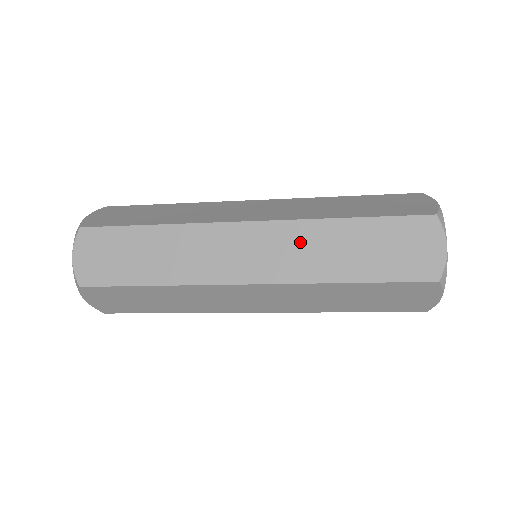
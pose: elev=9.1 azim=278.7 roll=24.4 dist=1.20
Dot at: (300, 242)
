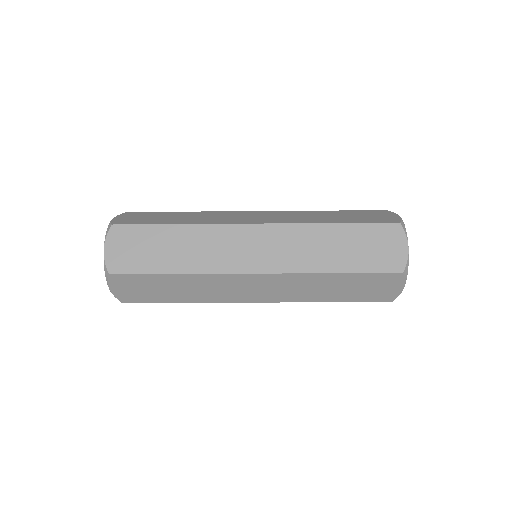
Dot at: (297, 241)
